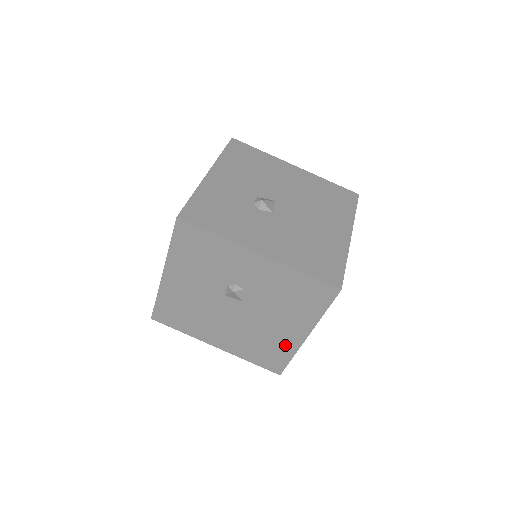
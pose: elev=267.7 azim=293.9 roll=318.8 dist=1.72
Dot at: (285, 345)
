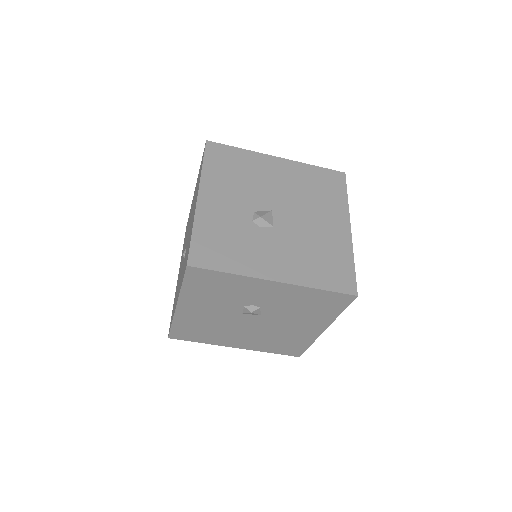
Dot at: (304, 338)
